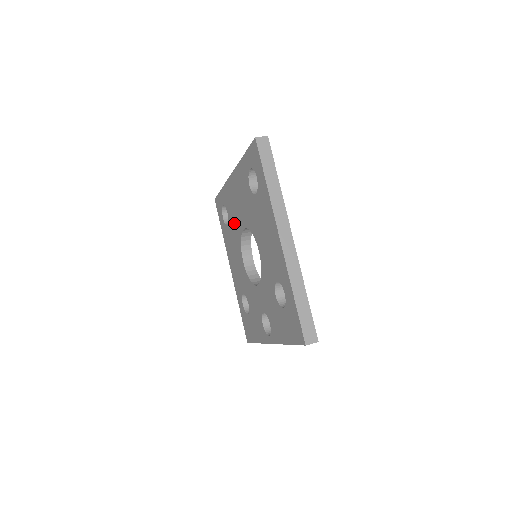
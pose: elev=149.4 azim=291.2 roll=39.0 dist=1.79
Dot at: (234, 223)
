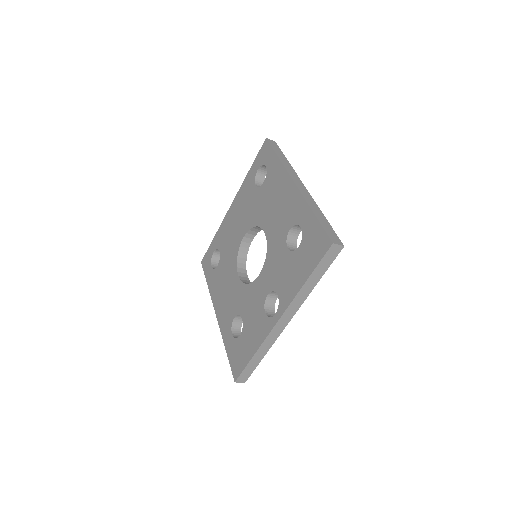
Dot at: (229, 249)
